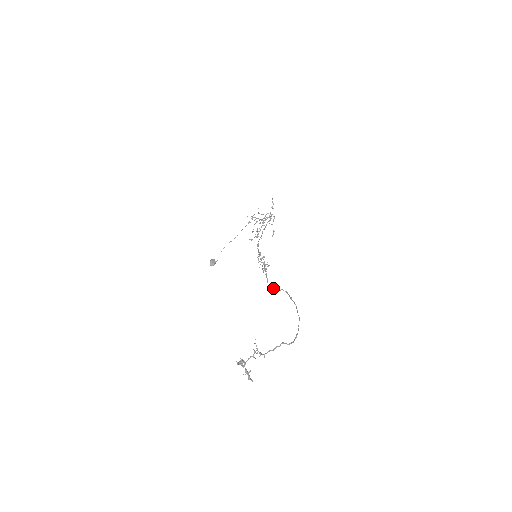
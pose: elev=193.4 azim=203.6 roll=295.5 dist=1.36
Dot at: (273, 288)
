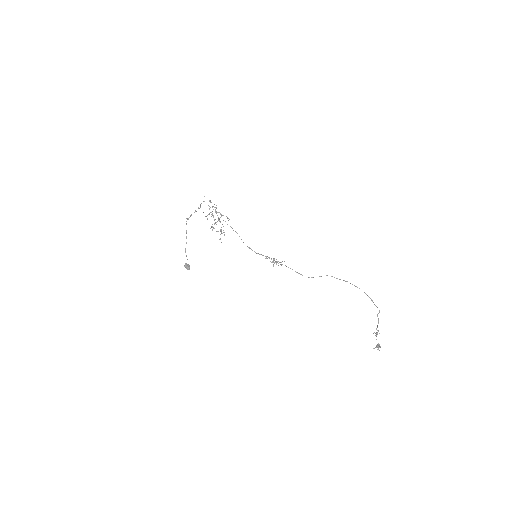
Dot at: (312, 277)
